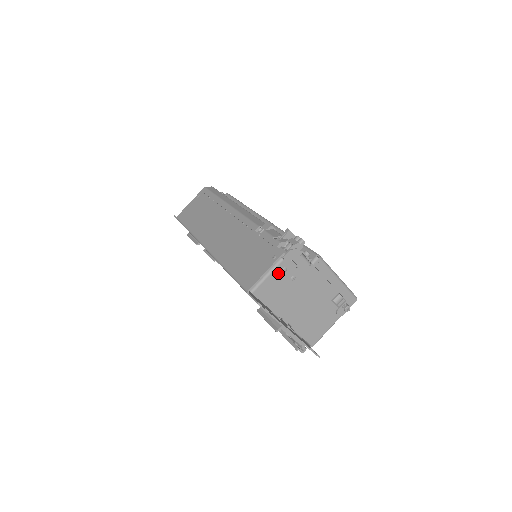
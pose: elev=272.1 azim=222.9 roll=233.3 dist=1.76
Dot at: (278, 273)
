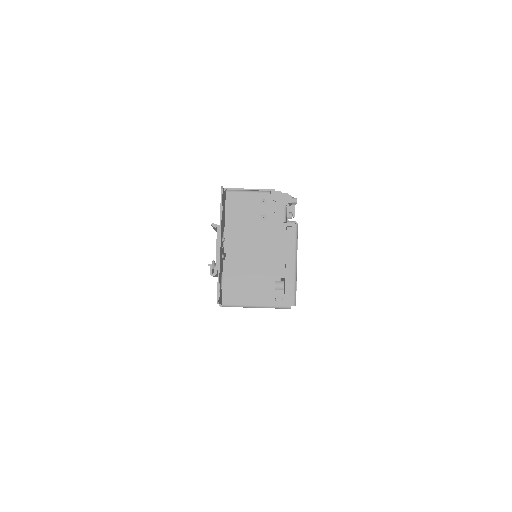
Dot at: (257, 199)
